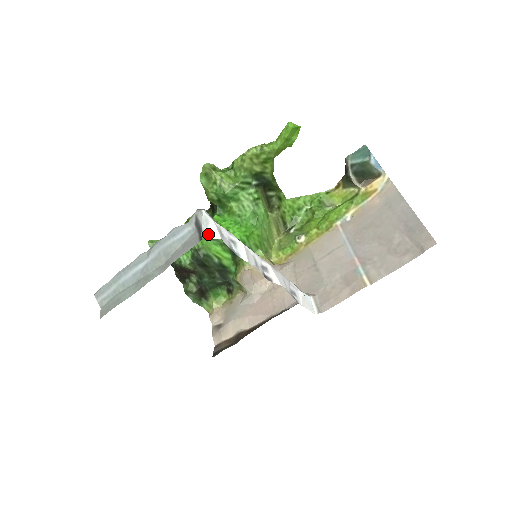
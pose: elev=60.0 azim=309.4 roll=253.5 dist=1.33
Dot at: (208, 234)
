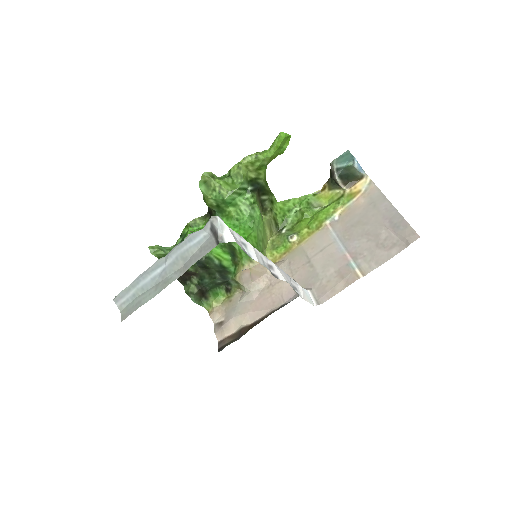
Dot at: (224, 238)
